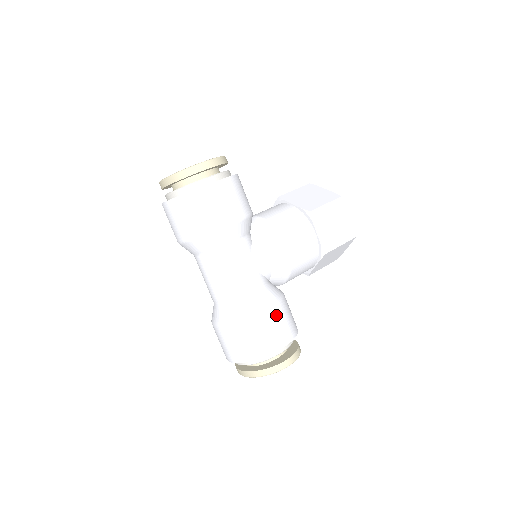
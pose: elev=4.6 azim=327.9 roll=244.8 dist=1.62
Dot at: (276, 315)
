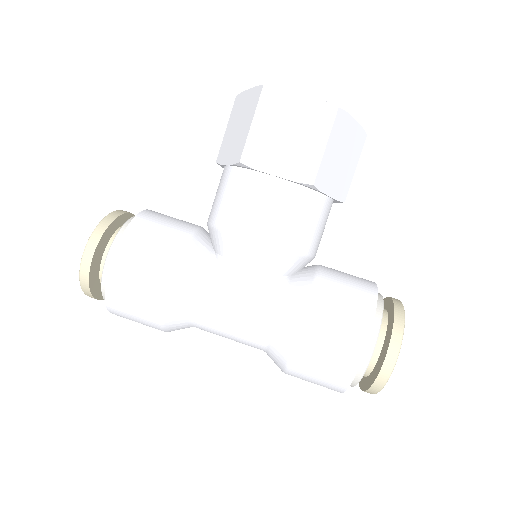
Dot at: (318, 327)
